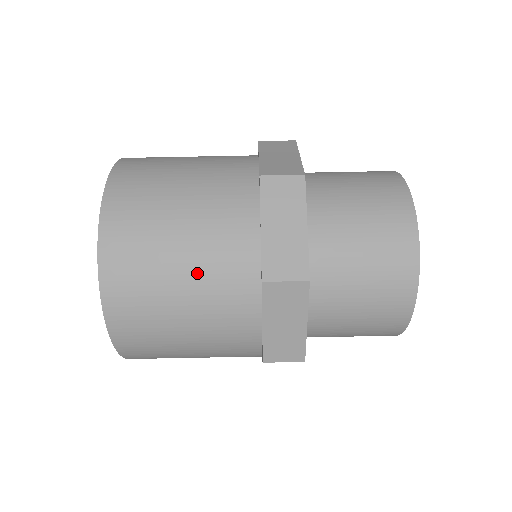
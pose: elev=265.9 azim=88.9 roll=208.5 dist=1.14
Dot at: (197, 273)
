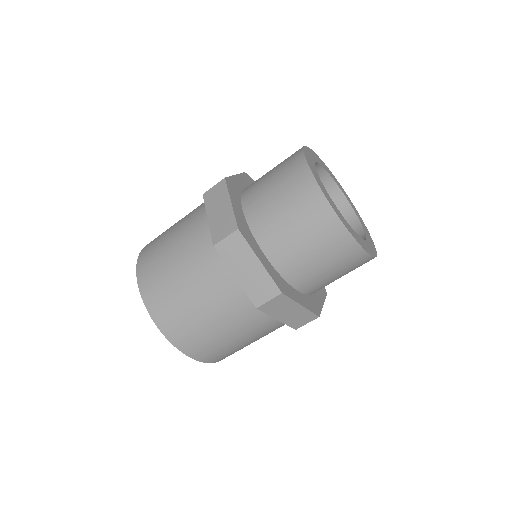
Dot at: (258, 338)
